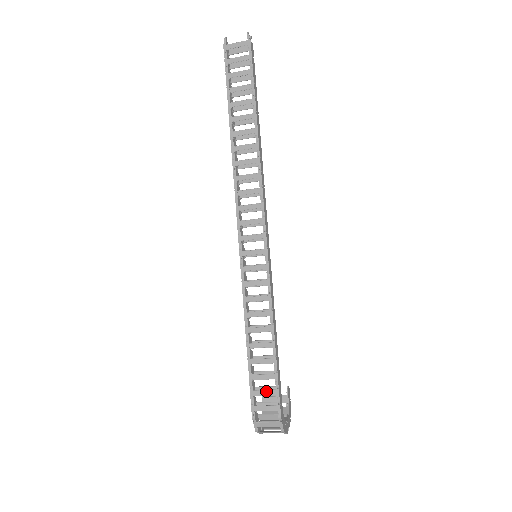
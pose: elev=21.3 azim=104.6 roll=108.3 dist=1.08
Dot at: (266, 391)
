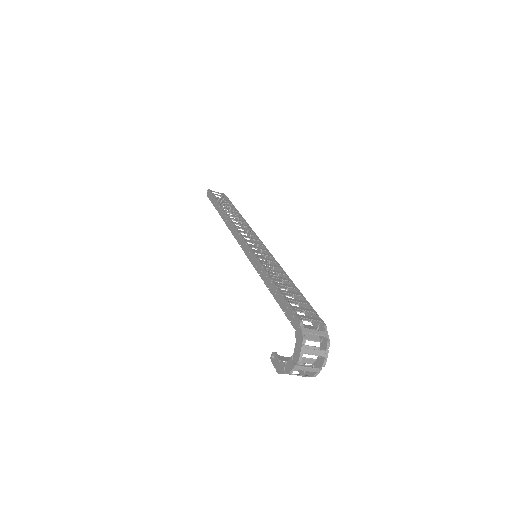
Dot at: (304, 308)
